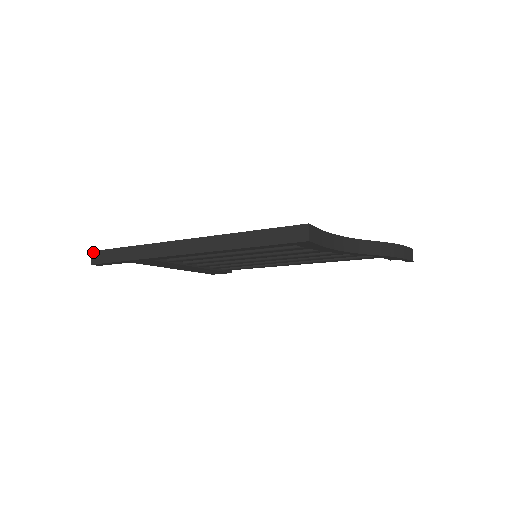
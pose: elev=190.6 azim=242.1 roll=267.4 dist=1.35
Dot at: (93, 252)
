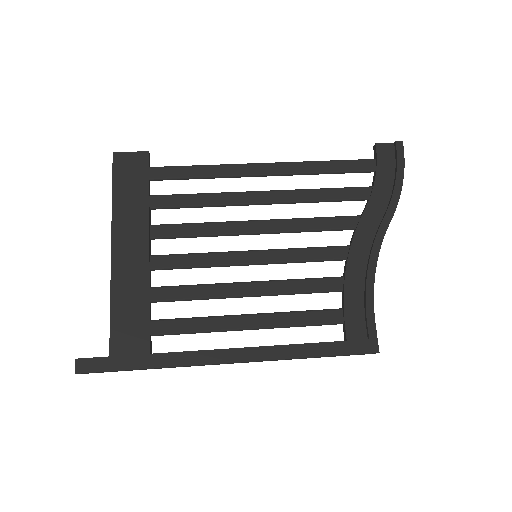
Dot at: occluded
